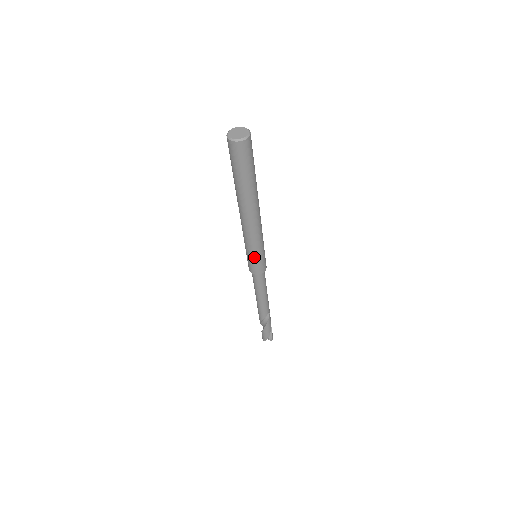
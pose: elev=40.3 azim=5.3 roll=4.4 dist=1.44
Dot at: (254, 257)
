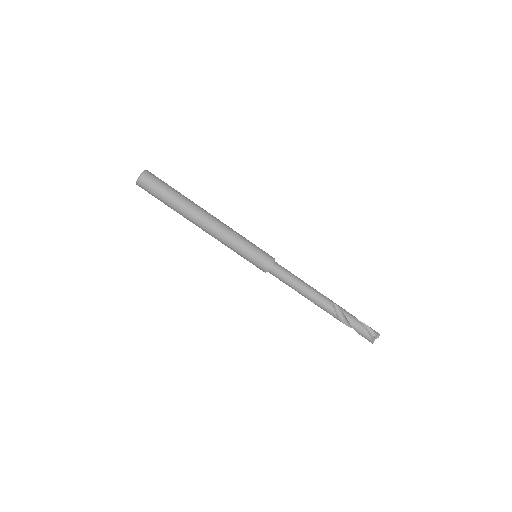
Dot at: (248, 254)
